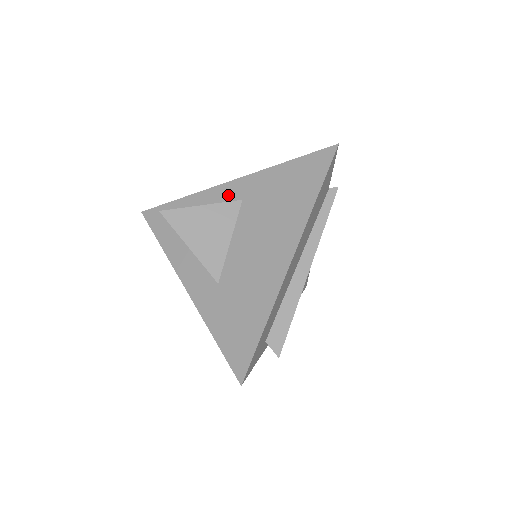
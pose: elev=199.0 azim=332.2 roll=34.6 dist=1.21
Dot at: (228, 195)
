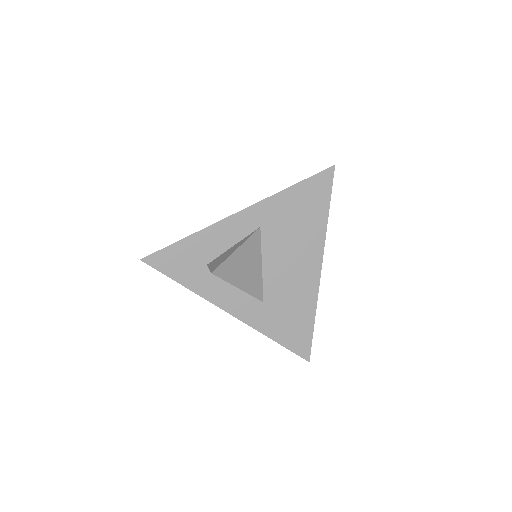
Dot at: (243, 225)
